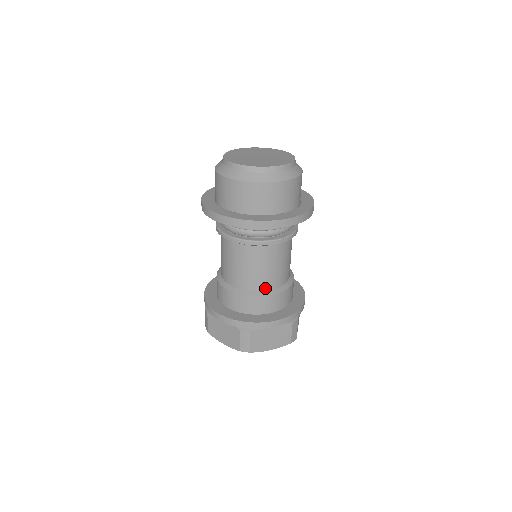
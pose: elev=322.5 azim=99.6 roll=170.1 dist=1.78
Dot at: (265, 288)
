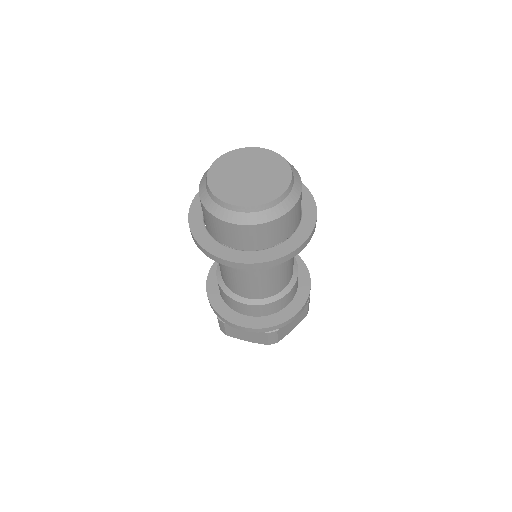
Dot at: (280, 290)
